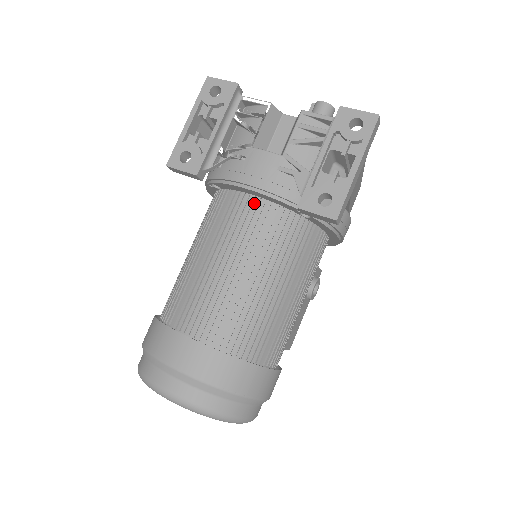
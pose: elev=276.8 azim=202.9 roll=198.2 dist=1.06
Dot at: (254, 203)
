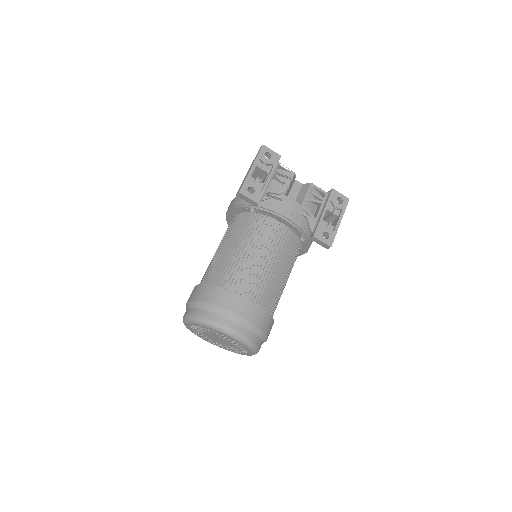
Dot at: (281, 227)
